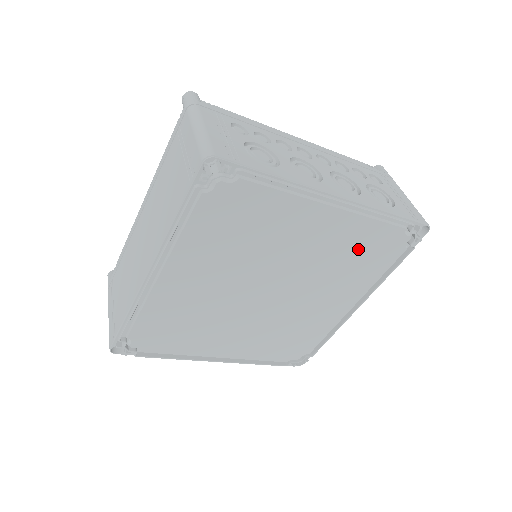
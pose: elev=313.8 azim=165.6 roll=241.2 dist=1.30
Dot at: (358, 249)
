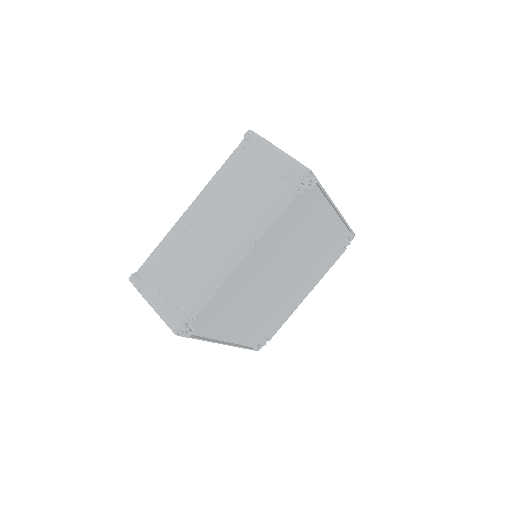
Dot at: (328, 247)
